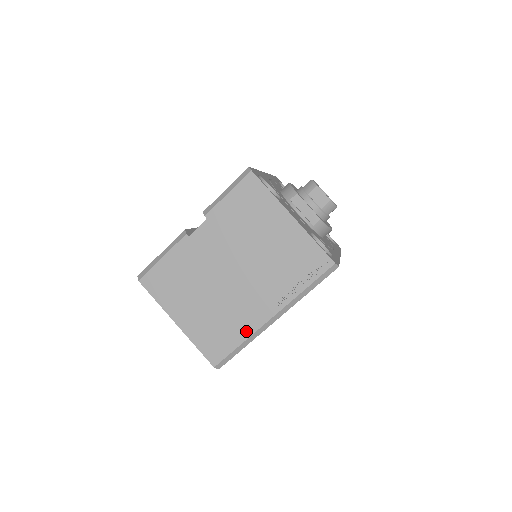
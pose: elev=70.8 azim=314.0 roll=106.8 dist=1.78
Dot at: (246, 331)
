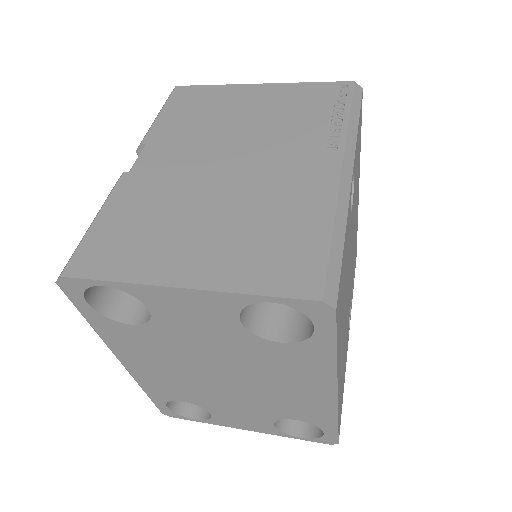
Dot at: (321, 207)
